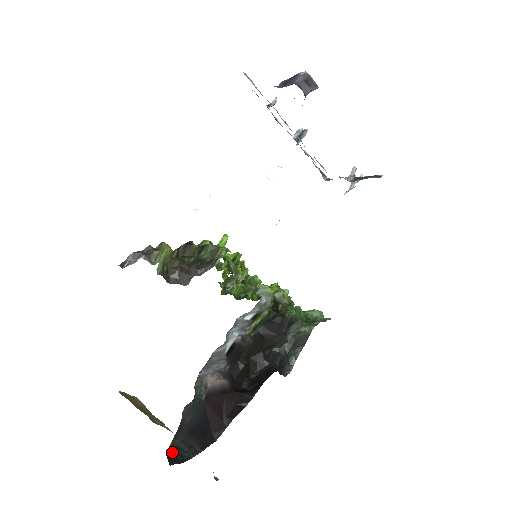
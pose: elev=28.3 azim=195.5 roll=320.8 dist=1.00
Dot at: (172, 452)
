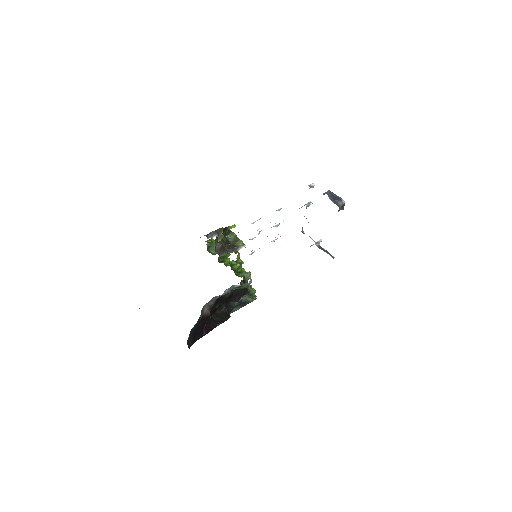
Dot at: (187, 343)
